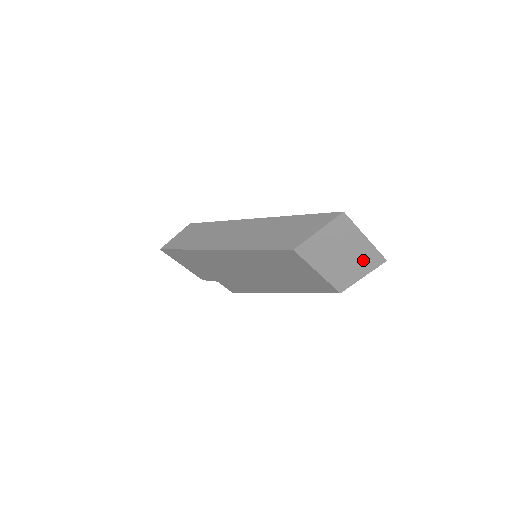
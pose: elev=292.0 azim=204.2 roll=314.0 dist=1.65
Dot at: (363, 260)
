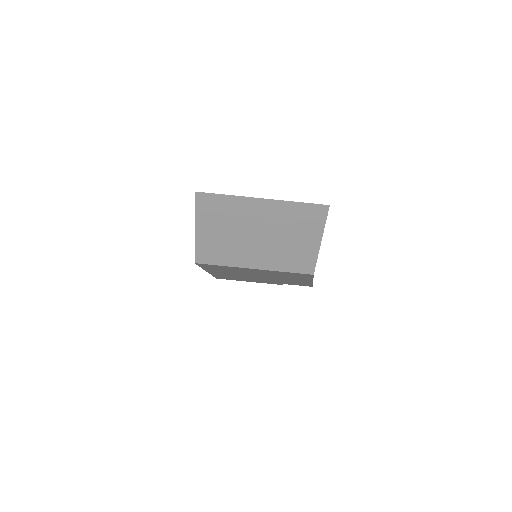
Dot at: (294, 224)
